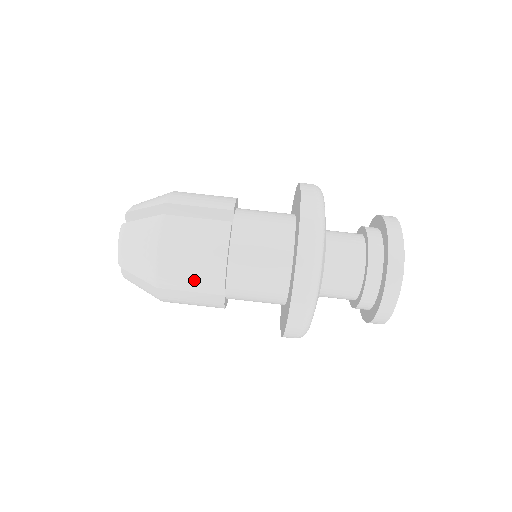
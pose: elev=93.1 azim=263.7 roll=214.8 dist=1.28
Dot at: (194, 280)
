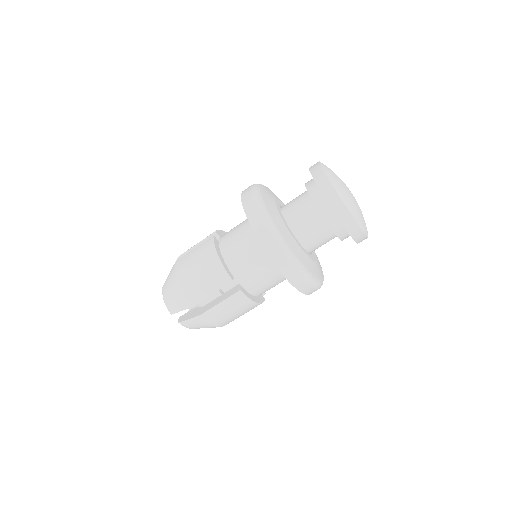
Dot at: occluded
